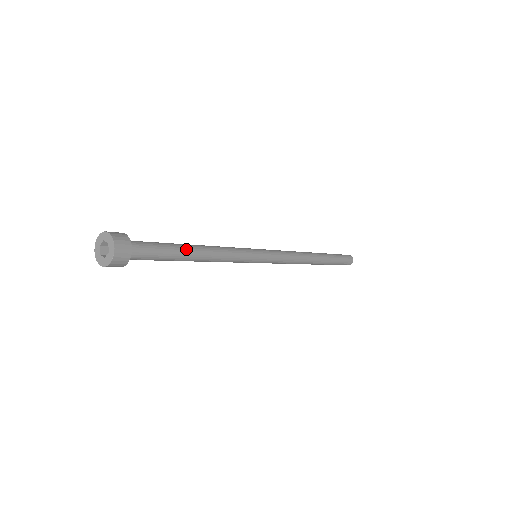
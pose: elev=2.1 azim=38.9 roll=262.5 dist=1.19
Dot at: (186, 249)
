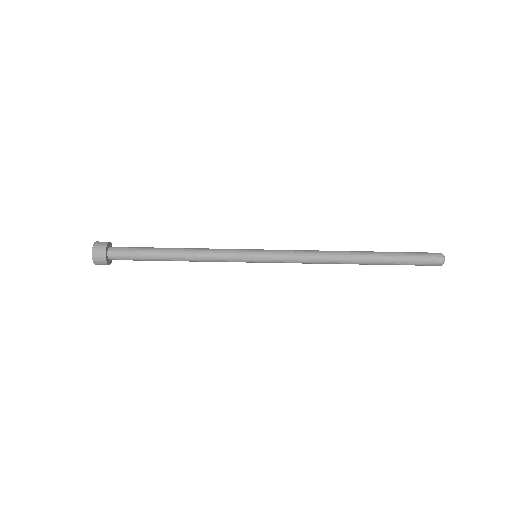
Dot at: (162, 252)
